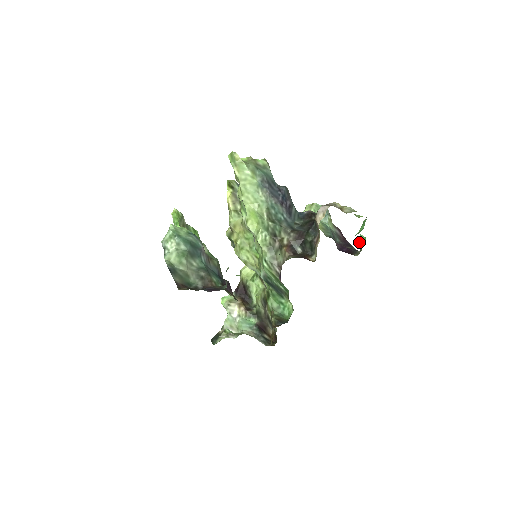
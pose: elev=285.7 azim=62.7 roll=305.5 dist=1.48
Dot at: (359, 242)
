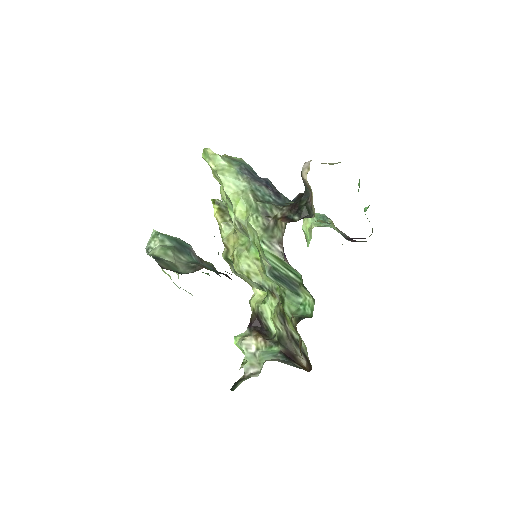
Dot at: occluded
